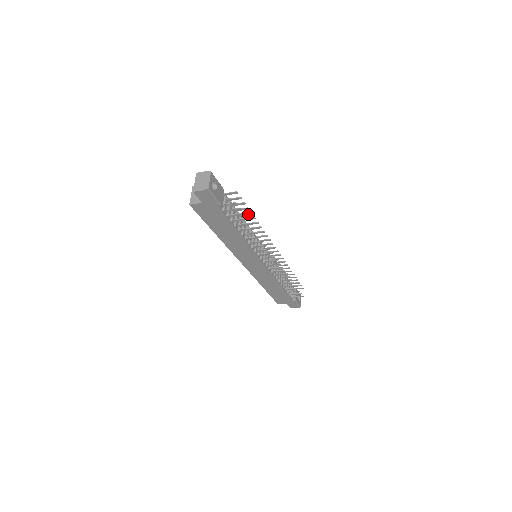
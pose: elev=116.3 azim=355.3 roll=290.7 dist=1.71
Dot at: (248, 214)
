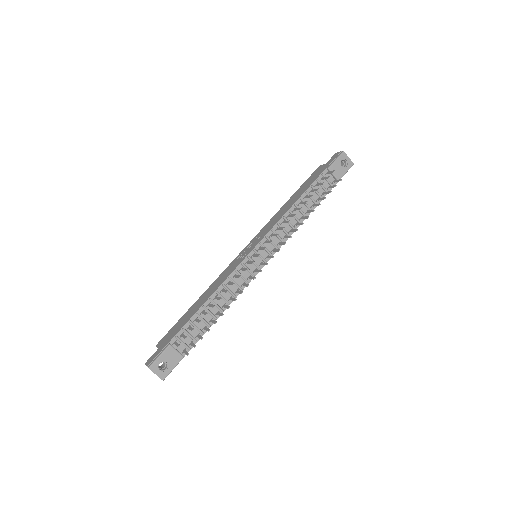
Dot at: (206, 313)
